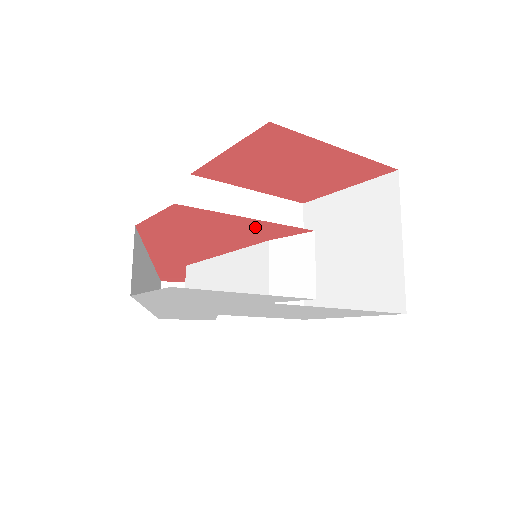
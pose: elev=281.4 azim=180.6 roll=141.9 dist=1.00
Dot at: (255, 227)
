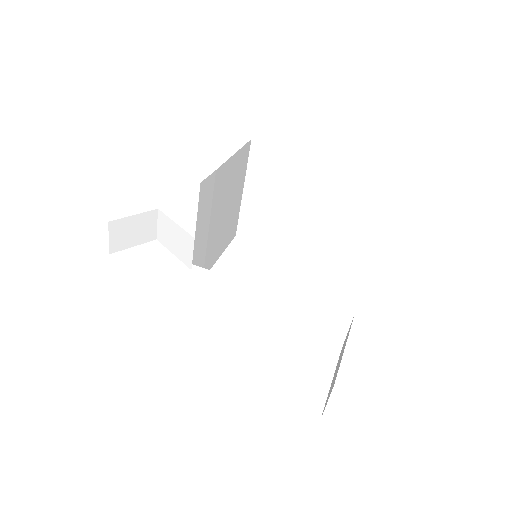
Dot at: occluded
